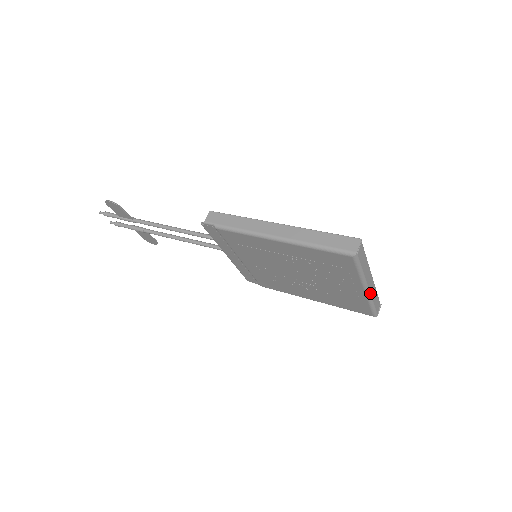
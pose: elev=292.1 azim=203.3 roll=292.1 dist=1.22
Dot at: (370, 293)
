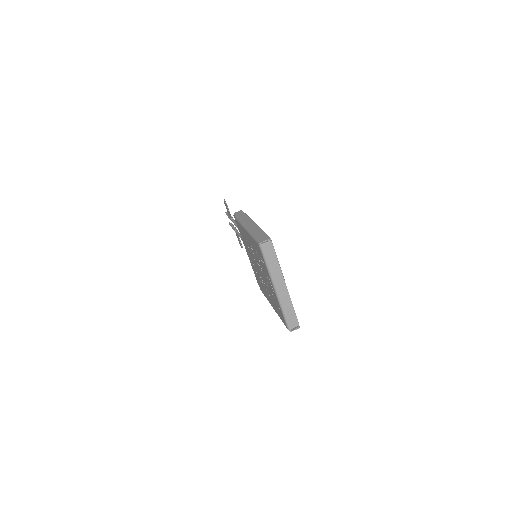
Dot at: (279, 296)
